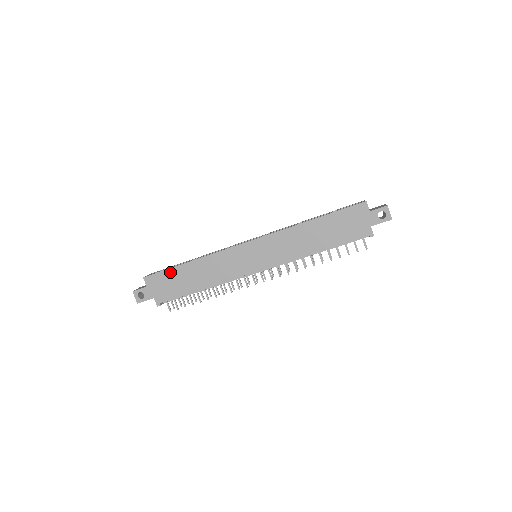
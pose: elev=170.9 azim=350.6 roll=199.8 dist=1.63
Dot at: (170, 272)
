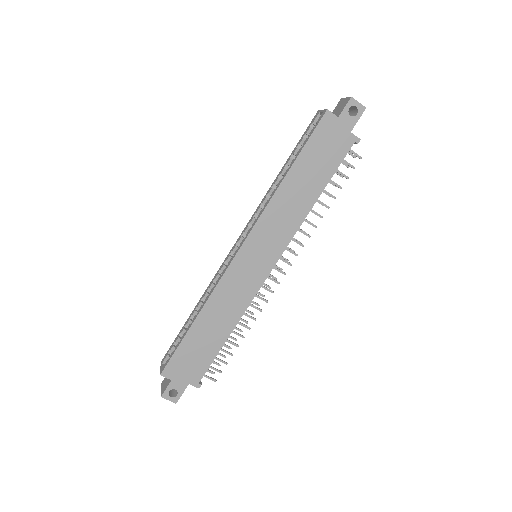
Dot at: (184, 346)
